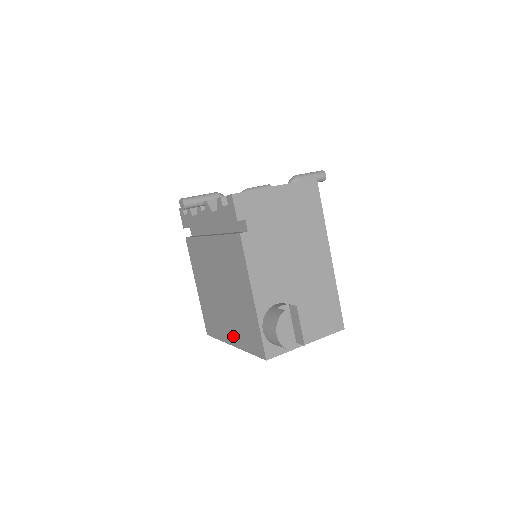
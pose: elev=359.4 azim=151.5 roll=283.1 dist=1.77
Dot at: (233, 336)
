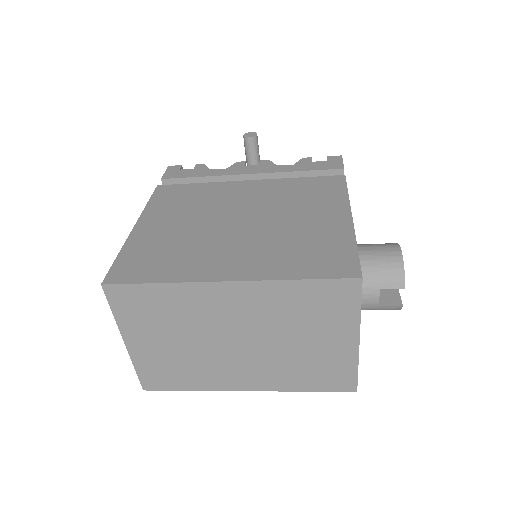
Dot at: (242, 266)
